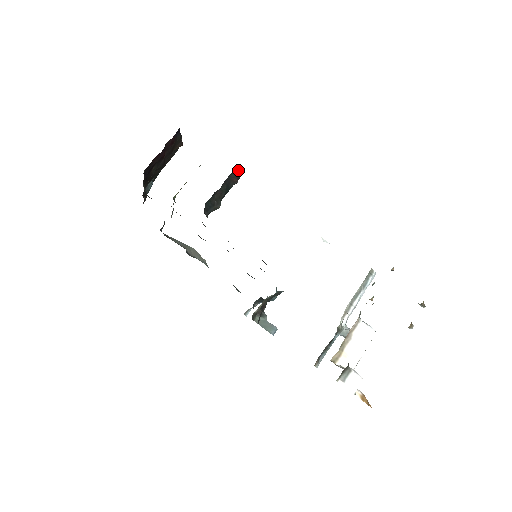
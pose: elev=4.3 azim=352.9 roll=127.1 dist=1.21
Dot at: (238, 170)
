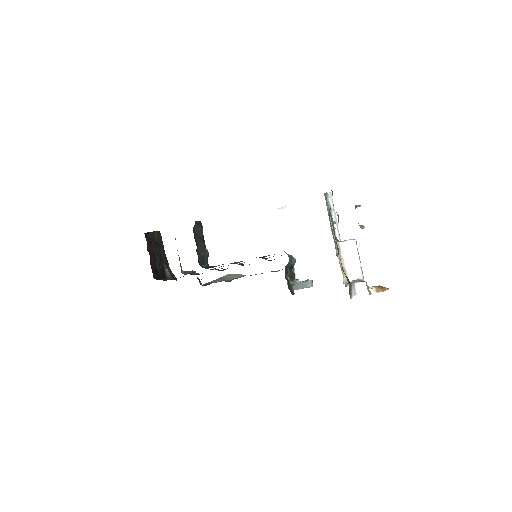
Dot at: (195, 224)
